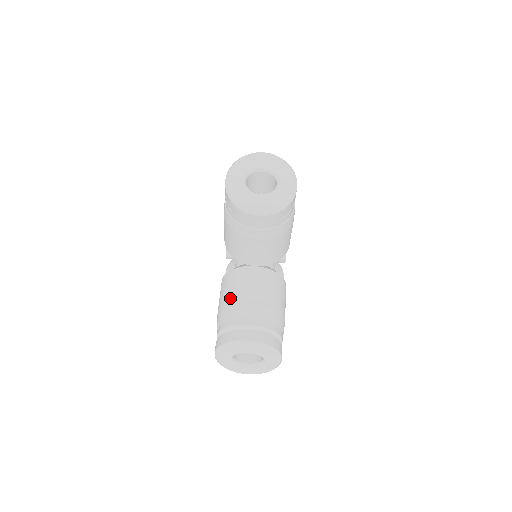
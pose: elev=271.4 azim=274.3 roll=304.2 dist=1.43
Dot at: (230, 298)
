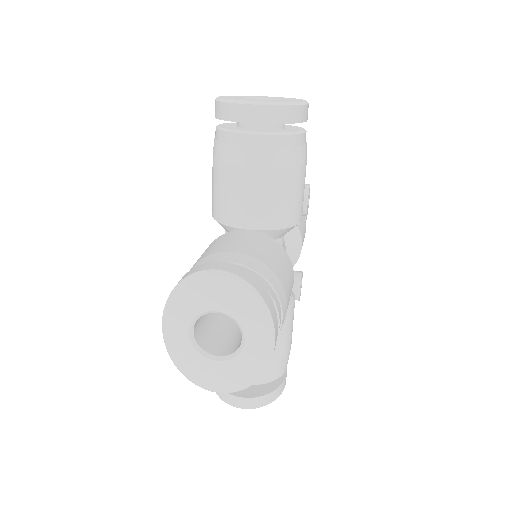
Dot at: (204, 254)
